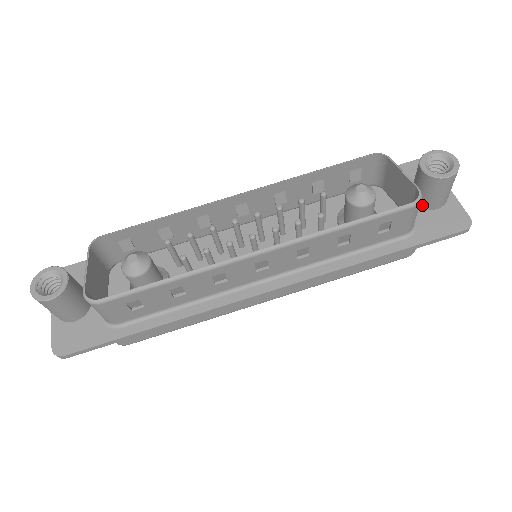
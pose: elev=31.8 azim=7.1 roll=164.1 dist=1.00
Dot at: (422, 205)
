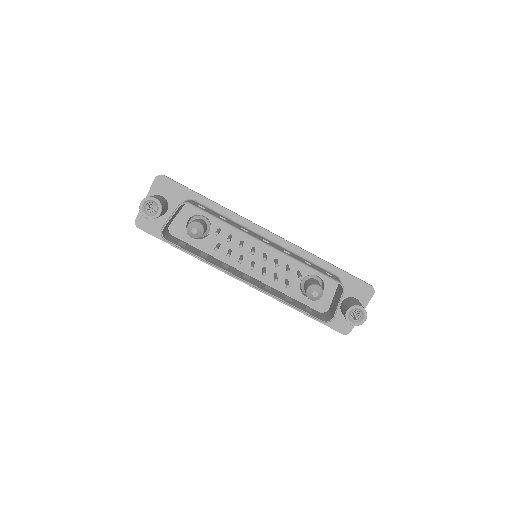
Dot at: (341, 309)
